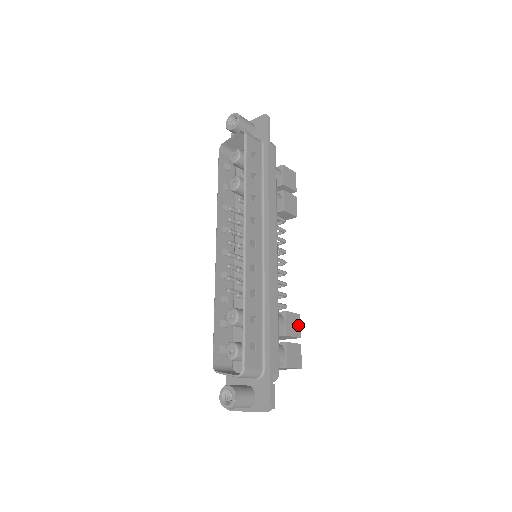
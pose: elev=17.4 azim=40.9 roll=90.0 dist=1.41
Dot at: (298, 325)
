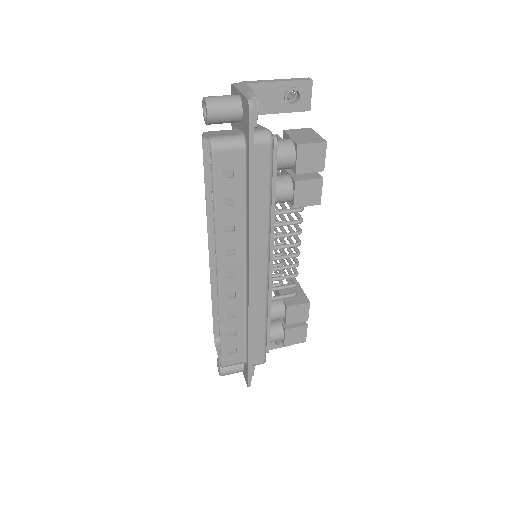
Dot at: (305, 312)
